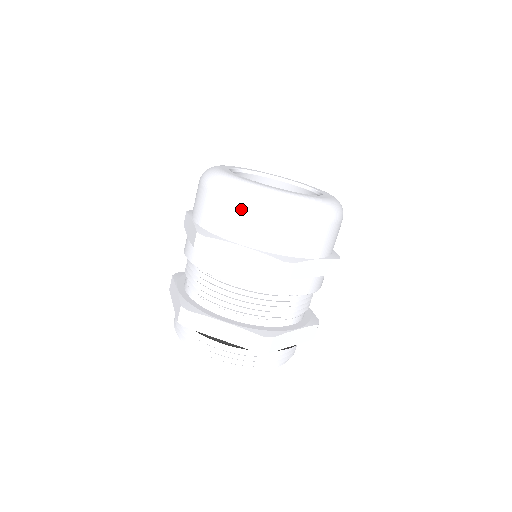
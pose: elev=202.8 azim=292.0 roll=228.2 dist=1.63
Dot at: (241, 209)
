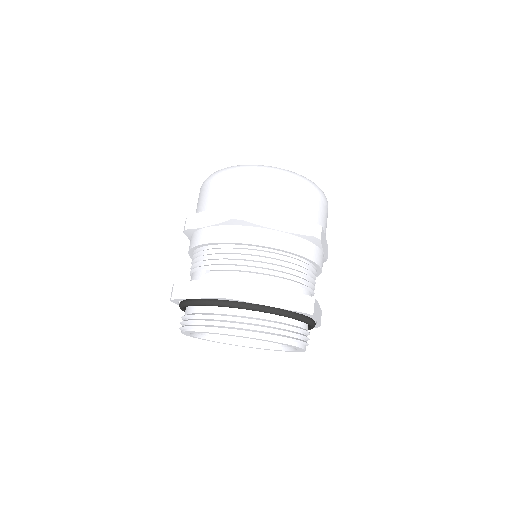
Dot at: (274, 181)
